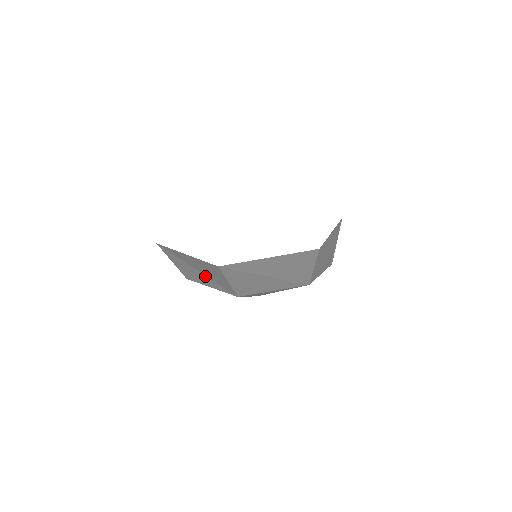
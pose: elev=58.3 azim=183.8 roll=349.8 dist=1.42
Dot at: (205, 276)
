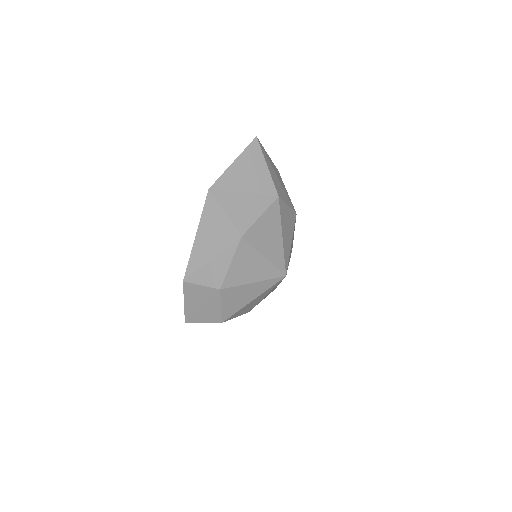
Dot at: (252, 195)
